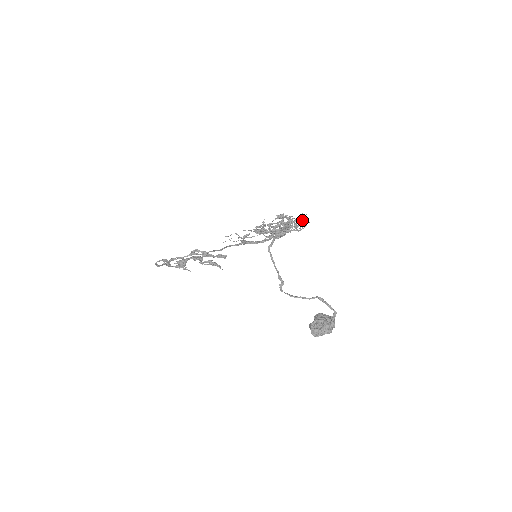
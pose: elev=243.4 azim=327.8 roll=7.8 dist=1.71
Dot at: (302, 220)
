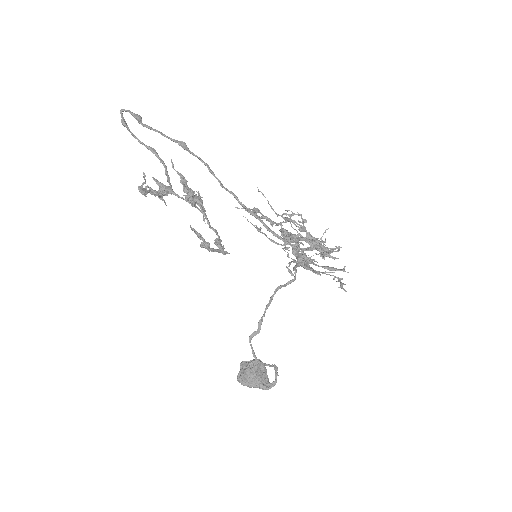
Dot at: (338, 281)
